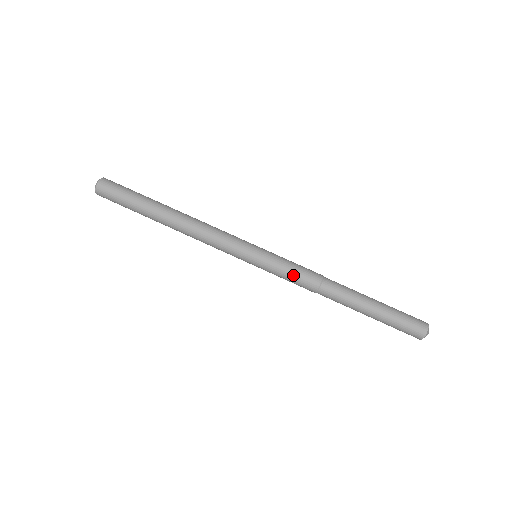
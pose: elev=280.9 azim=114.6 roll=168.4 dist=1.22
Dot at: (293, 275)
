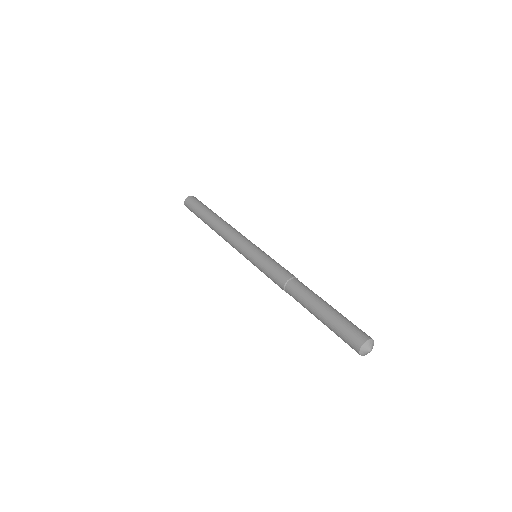
Dot at: (278, 265)
